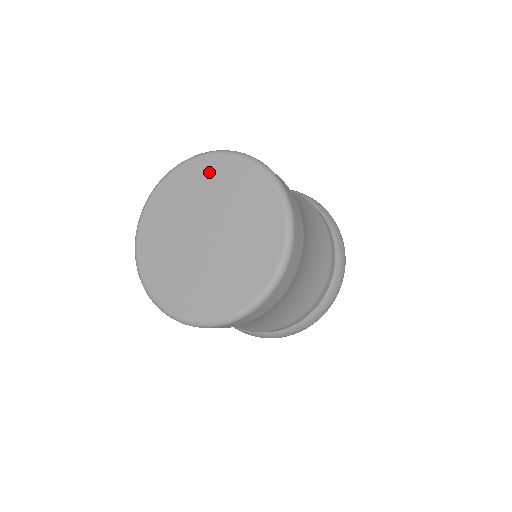
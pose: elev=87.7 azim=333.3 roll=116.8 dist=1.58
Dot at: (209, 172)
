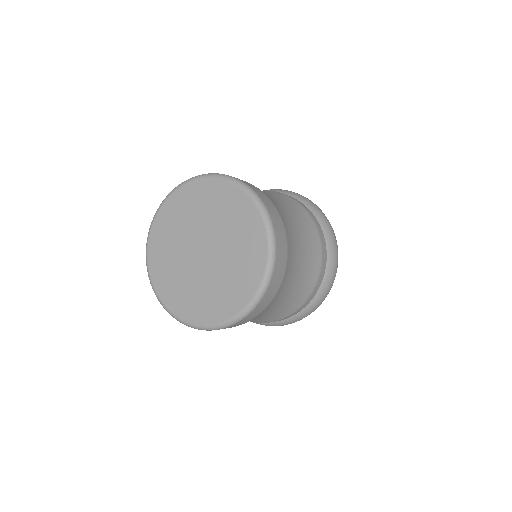
Dot at: (163, 230)
